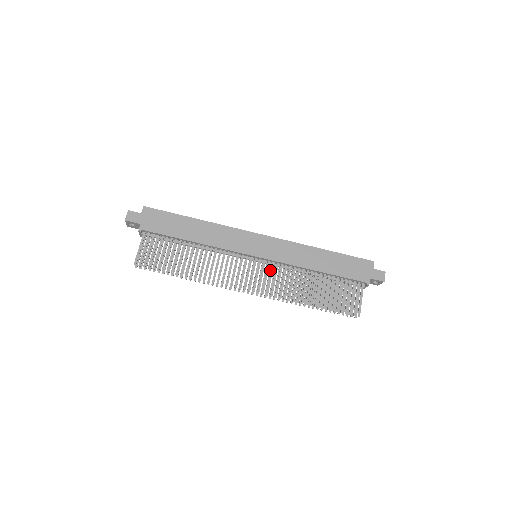
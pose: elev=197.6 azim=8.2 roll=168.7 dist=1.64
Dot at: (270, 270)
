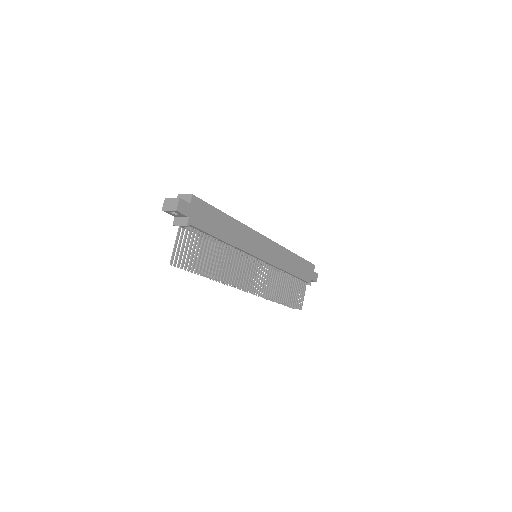
Dot at: (265, 271)
